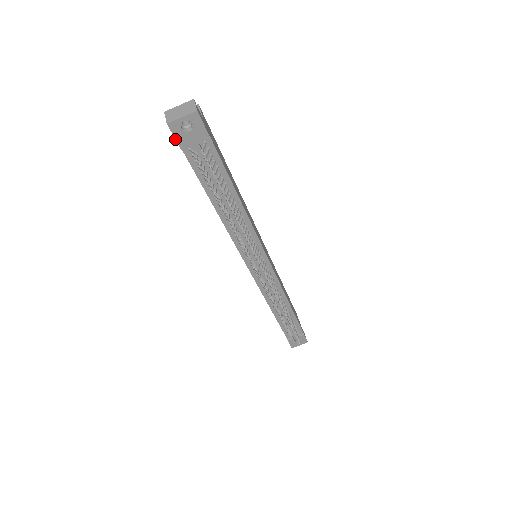
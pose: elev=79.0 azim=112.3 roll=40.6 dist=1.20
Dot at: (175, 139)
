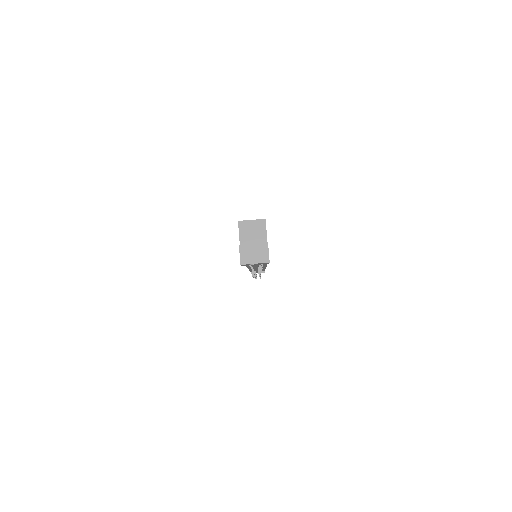
Dot at: (241, 265)
